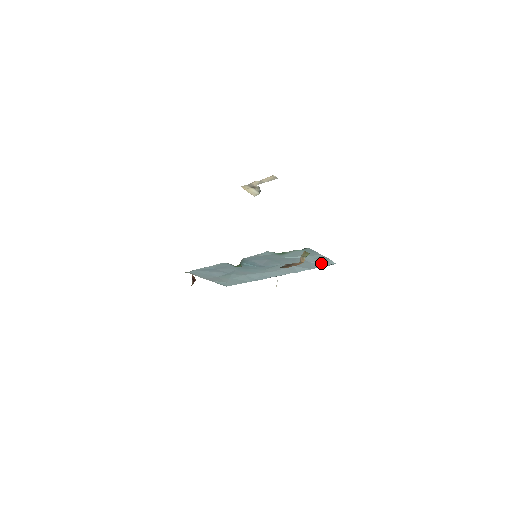
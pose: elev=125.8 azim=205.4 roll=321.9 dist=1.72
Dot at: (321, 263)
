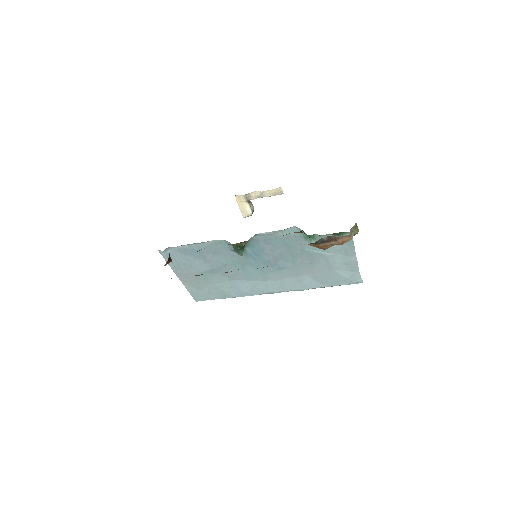
Dot at: (345, 276)
